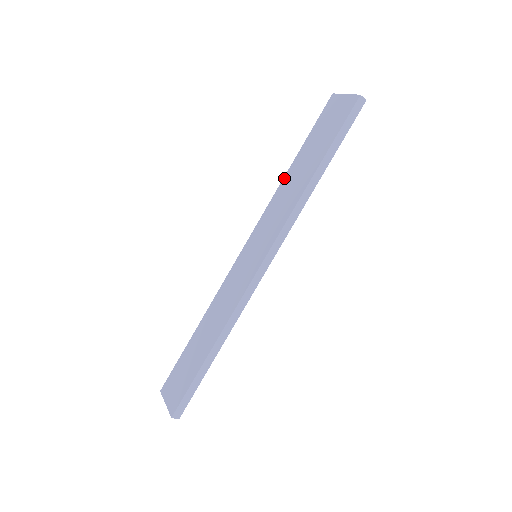
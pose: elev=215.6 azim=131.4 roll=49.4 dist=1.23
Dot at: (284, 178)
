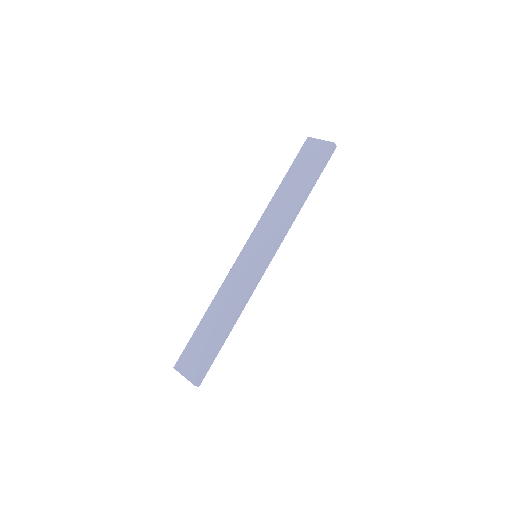
Dot at: (274, 197)
